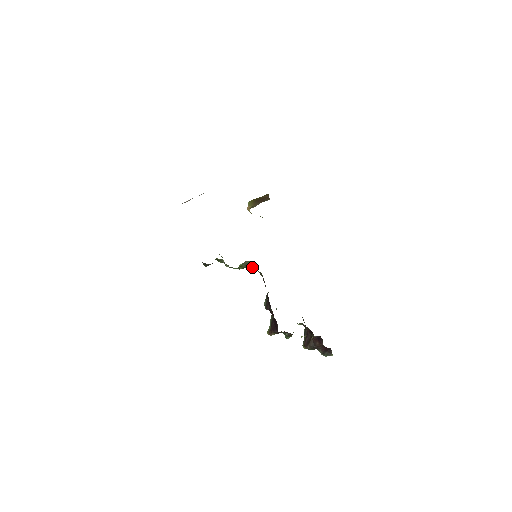
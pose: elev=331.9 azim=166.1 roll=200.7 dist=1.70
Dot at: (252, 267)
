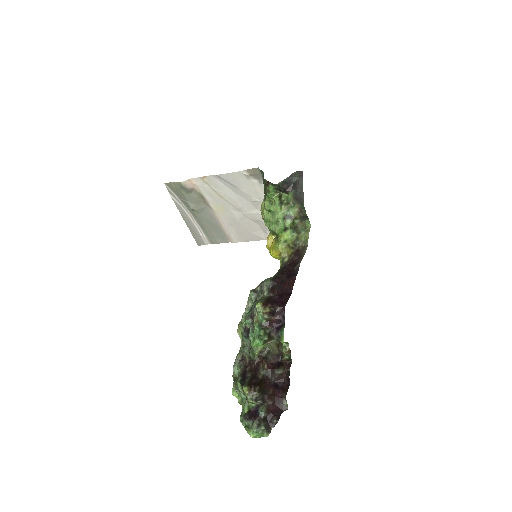
Dot at: (298, 234)
